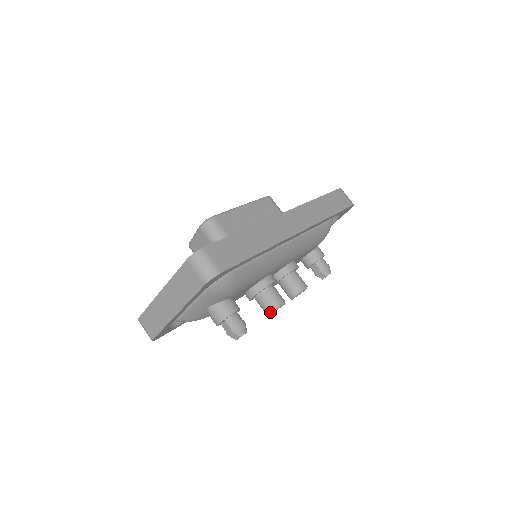
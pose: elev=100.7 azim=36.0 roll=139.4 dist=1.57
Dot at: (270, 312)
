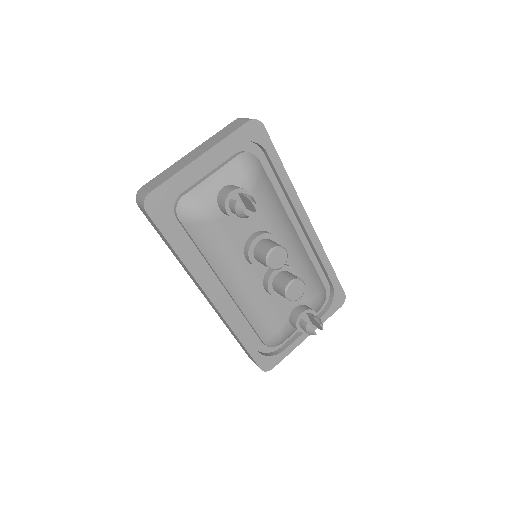
Dot at: (273, 247)
